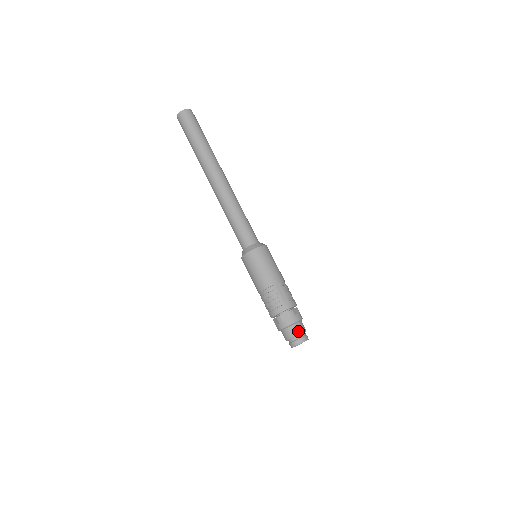
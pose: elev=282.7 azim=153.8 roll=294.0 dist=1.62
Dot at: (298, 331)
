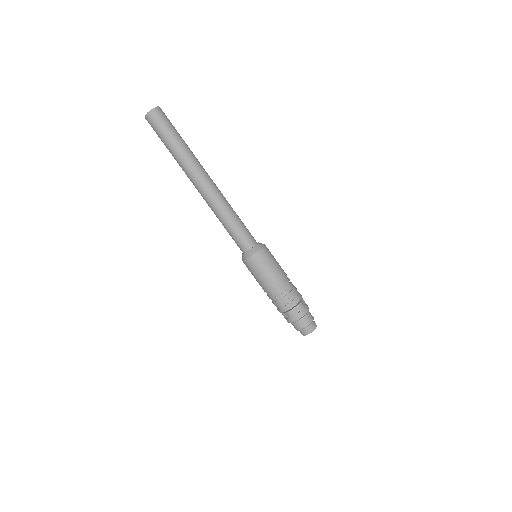
Dot at: (300, 327)
